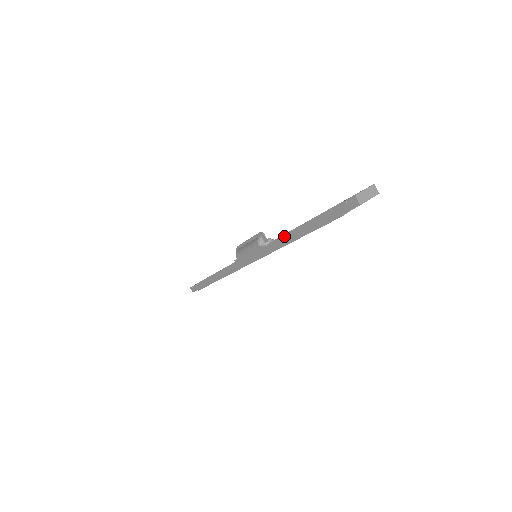
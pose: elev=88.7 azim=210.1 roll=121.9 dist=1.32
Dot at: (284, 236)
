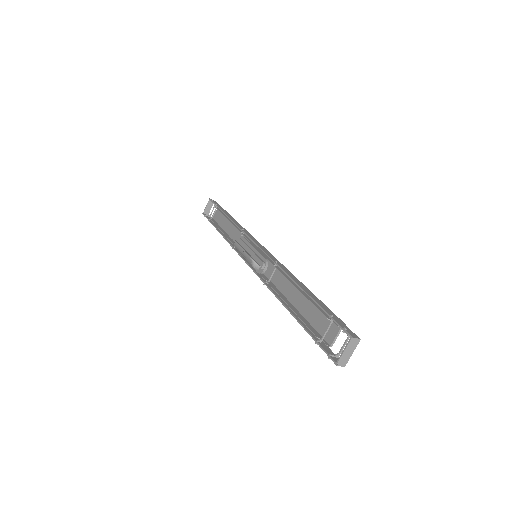
Dot at: occluded
